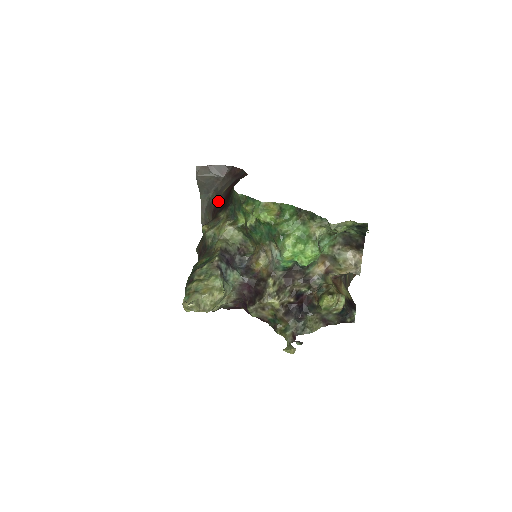
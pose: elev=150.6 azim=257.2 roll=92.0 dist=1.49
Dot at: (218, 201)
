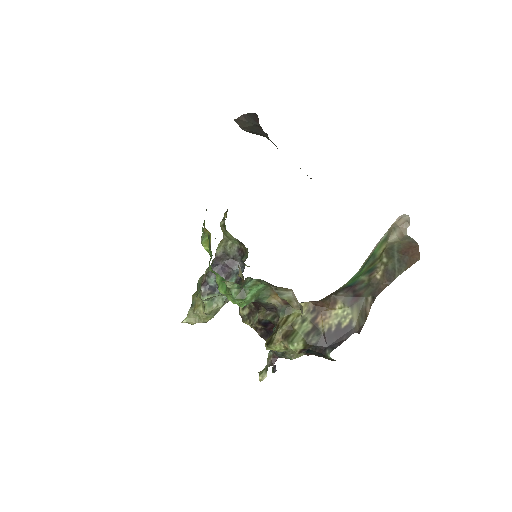
Dot at: occluded
